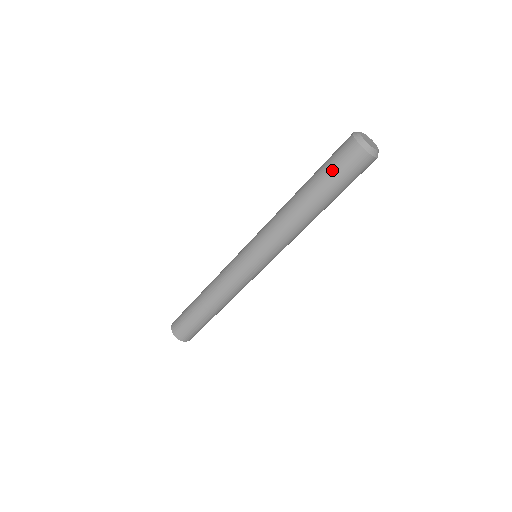
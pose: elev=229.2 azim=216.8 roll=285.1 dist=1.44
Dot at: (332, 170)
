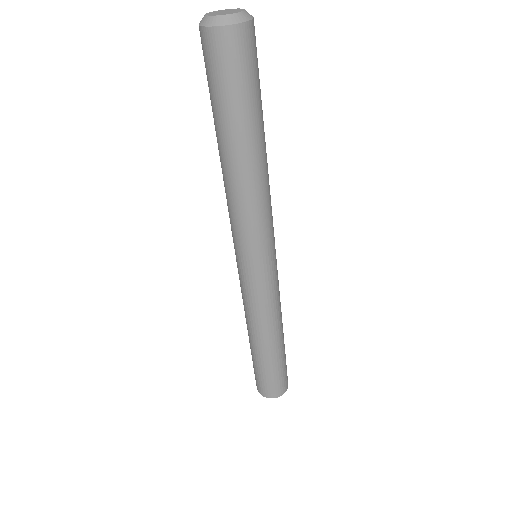
Dot at: (208, 85)
